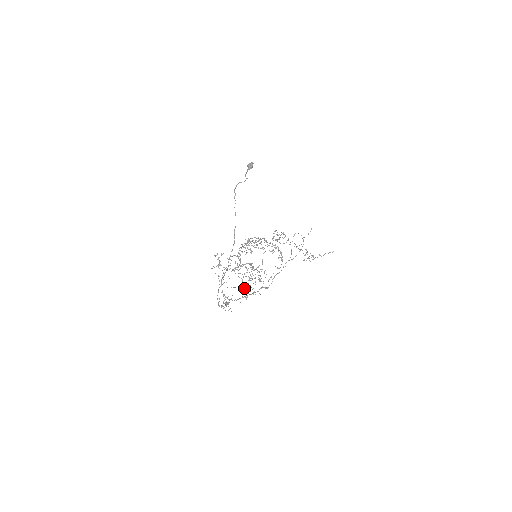
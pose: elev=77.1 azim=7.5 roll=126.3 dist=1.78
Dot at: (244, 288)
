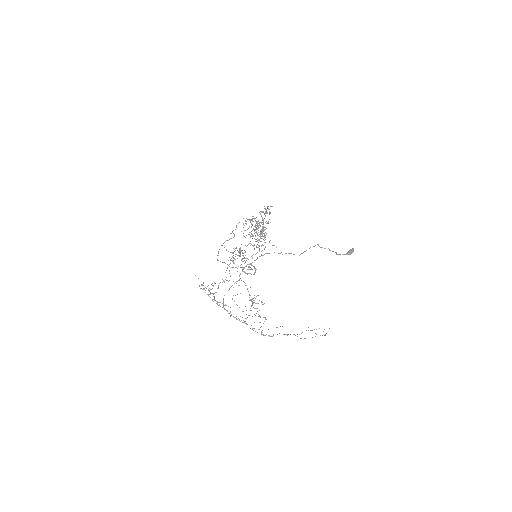
Dot at: occluded
